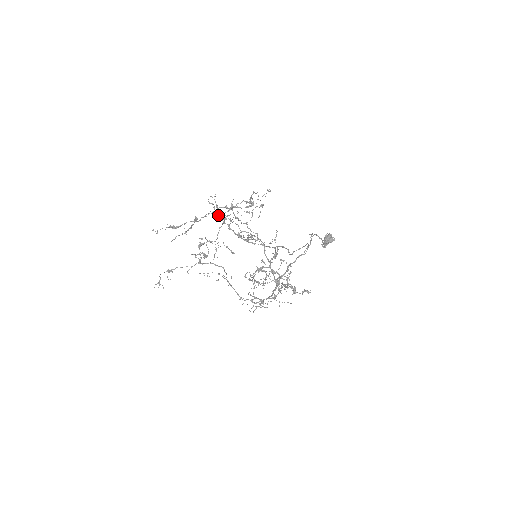
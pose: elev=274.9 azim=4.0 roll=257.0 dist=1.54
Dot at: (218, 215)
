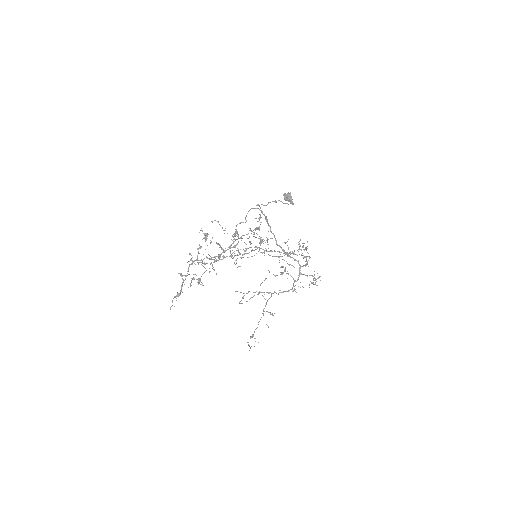
Dot at: occluded
